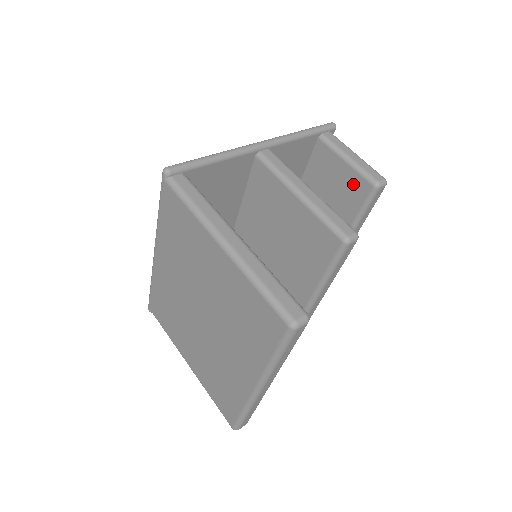
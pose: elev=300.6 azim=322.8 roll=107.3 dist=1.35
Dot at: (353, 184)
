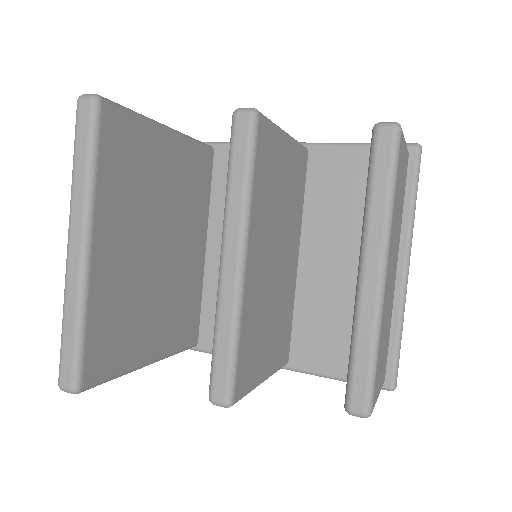
Dot at: occluded
